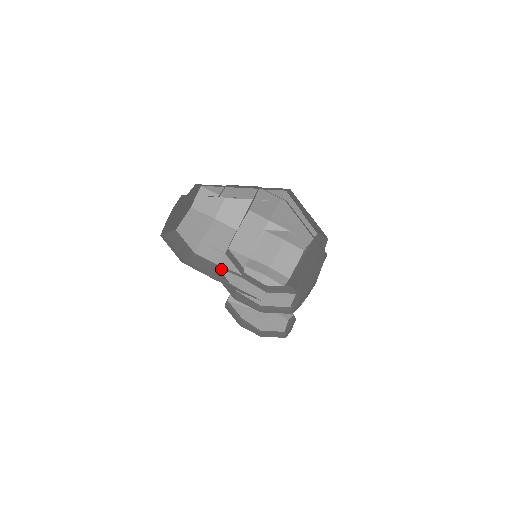
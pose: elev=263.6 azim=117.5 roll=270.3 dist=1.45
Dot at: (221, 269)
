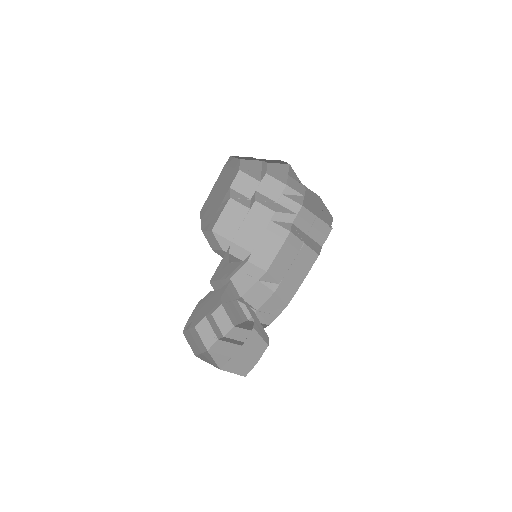
Dot at: occluded
